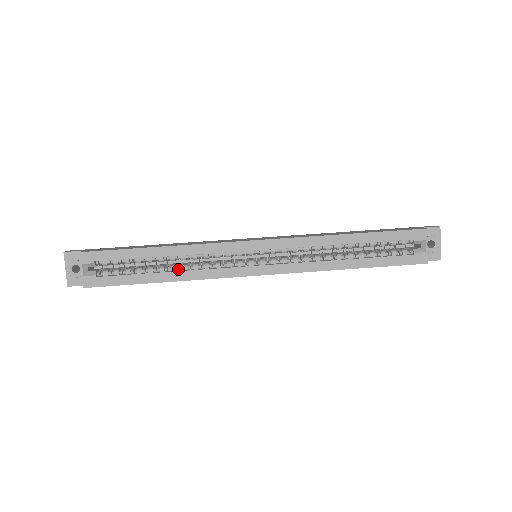
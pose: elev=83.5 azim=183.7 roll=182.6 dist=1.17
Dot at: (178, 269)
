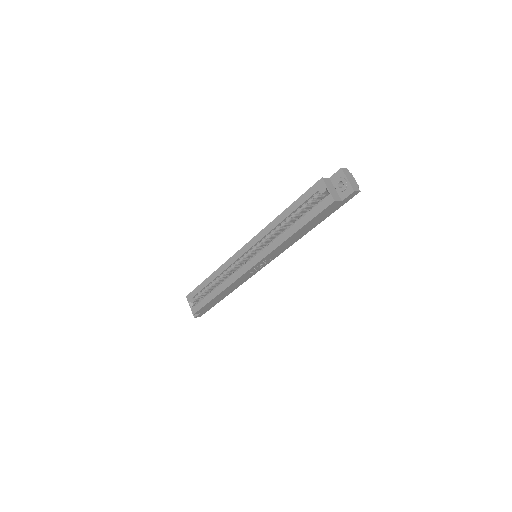
Dot at: (222, 284)
